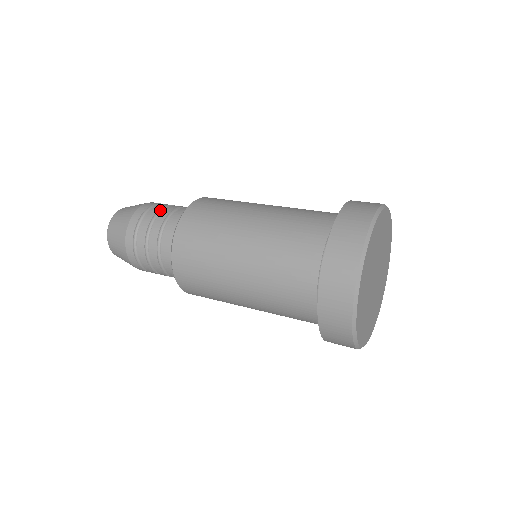
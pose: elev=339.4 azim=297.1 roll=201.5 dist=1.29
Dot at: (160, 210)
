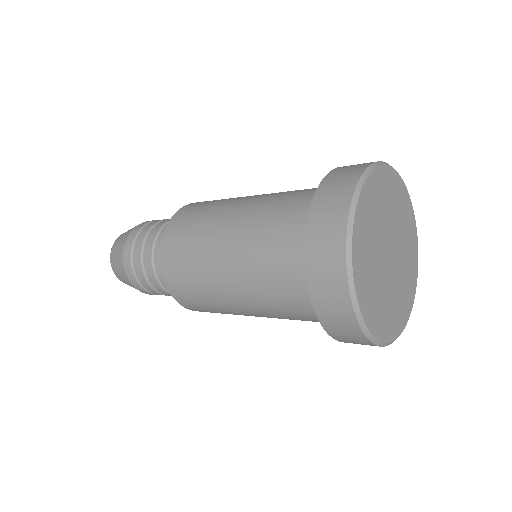
Dot at: occluded
